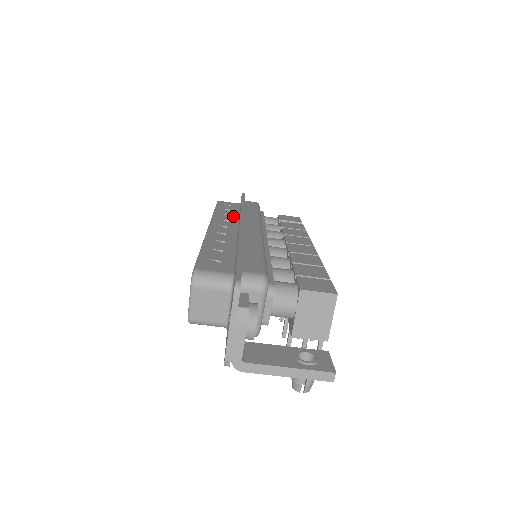
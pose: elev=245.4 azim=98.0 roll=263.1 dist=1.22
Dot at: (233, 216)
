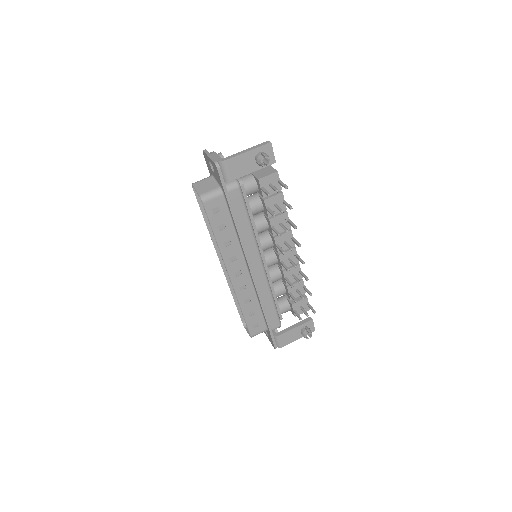
Dot at: occluded
